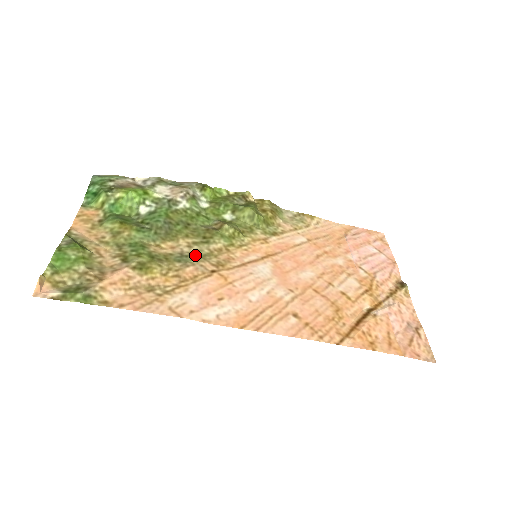
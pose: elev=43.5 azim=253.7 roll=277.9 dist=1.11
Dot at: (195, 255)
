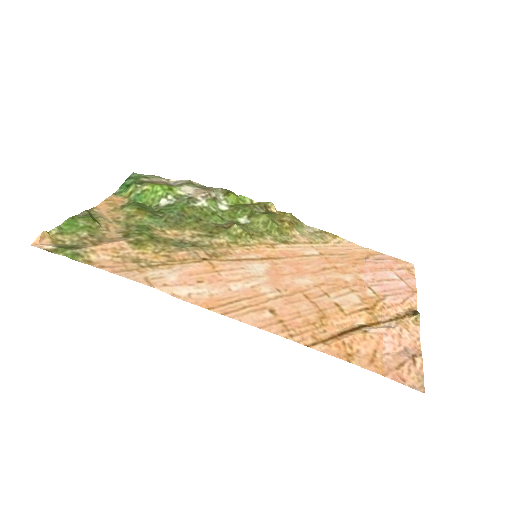
Dot at: (194, 244)
